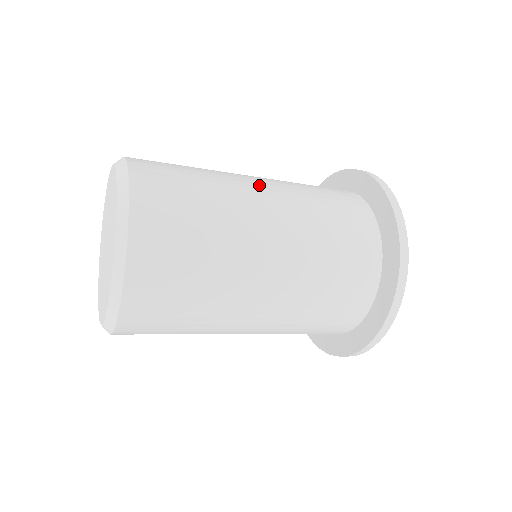
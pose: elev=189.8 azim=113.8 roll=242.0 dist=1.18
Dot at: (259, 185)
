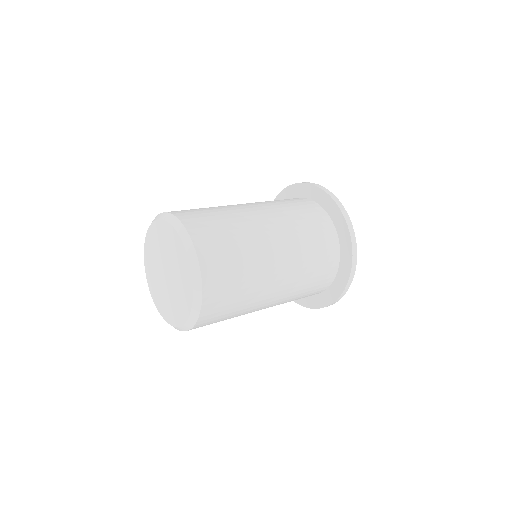
Dot at: occluded
